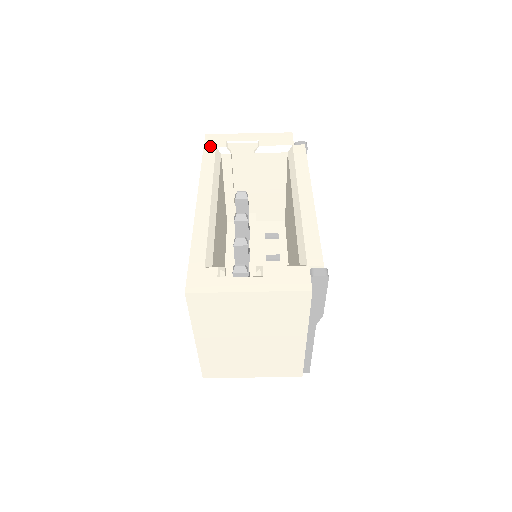
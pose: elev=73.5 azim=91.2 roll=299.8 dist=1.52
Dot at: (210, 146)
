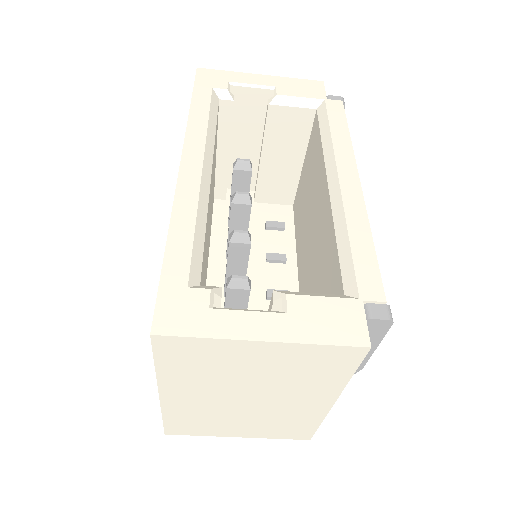
Dot at: (203, 85)
